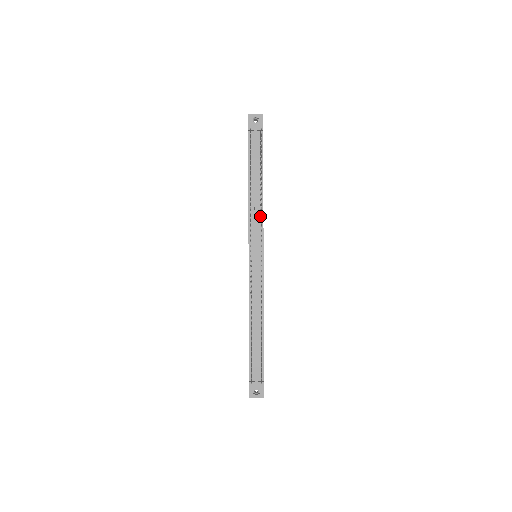
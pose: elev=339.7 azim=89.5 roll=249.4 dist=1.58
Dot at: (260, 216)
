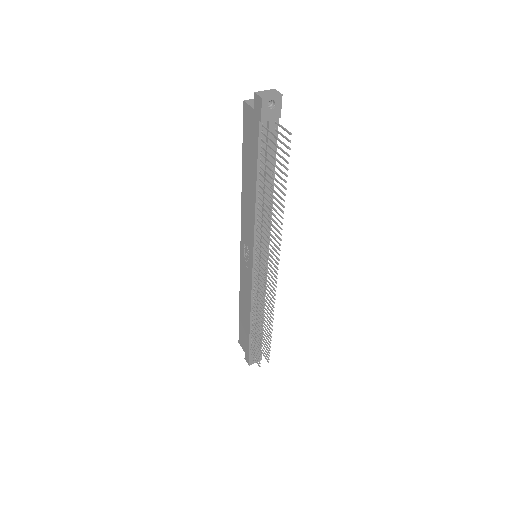
Dot at: (267, 222)
